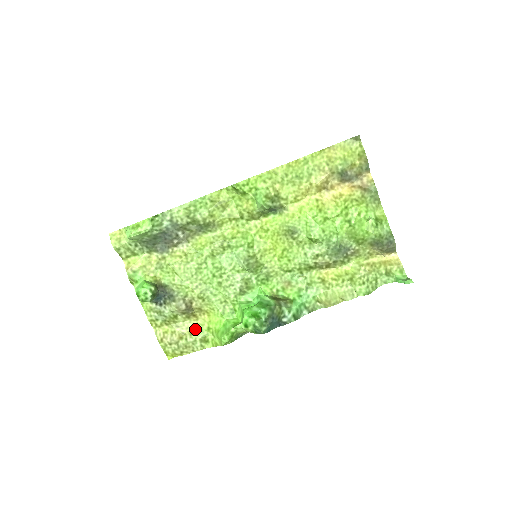
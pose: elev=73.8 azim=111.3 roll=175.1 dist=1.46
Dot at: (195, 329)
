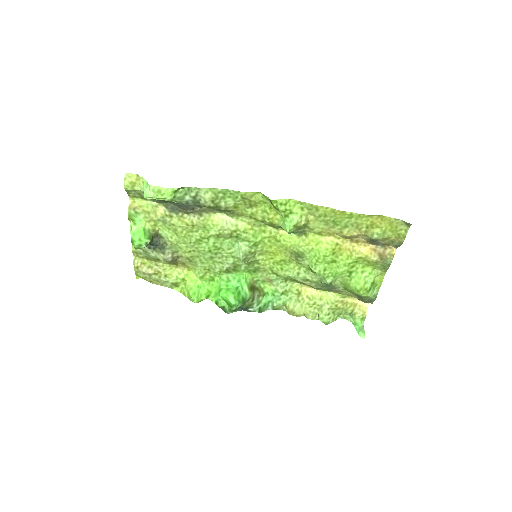
Dot at: (171, 273)
